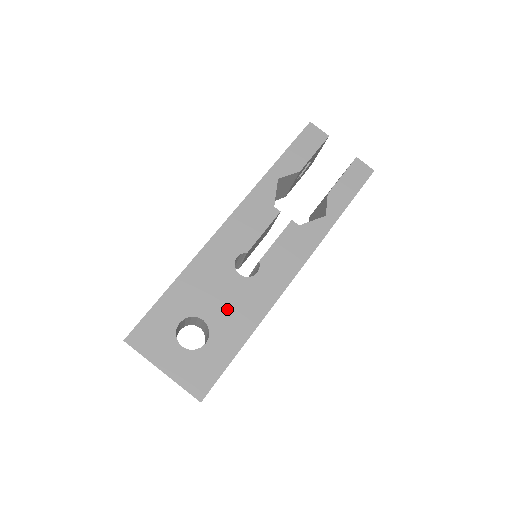
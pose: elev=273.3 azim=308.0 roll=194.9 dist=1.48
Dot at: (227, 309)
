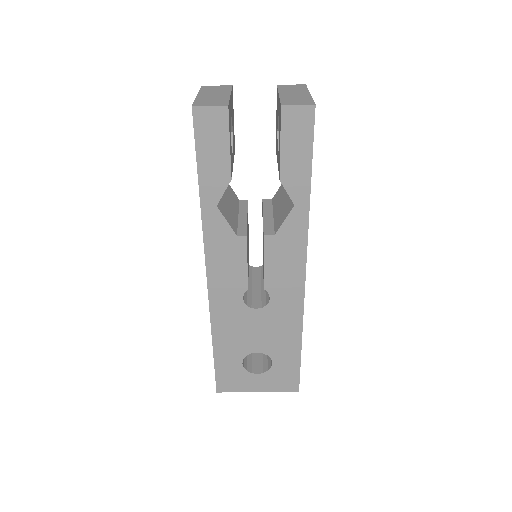
Dot at: (268, 336)
